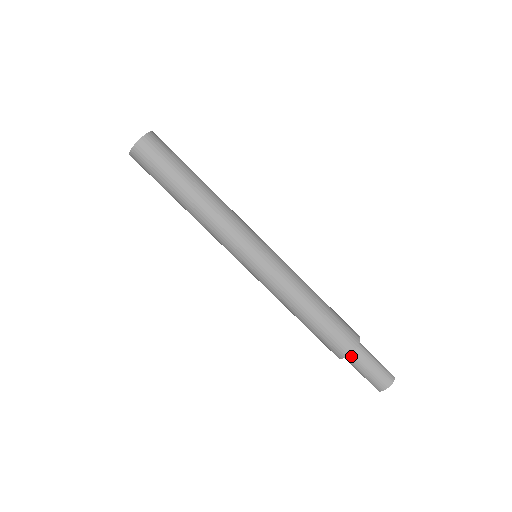
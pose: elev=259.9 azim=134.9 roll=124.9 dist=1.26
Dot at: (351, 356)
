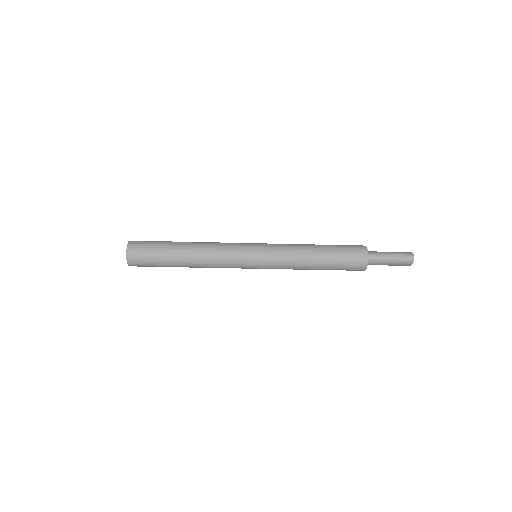
Dot at: occluded
